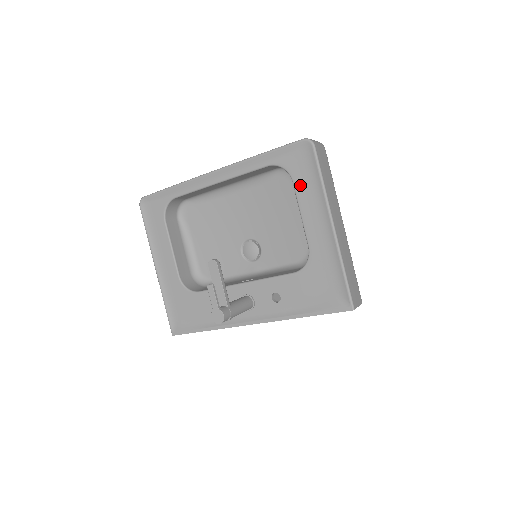
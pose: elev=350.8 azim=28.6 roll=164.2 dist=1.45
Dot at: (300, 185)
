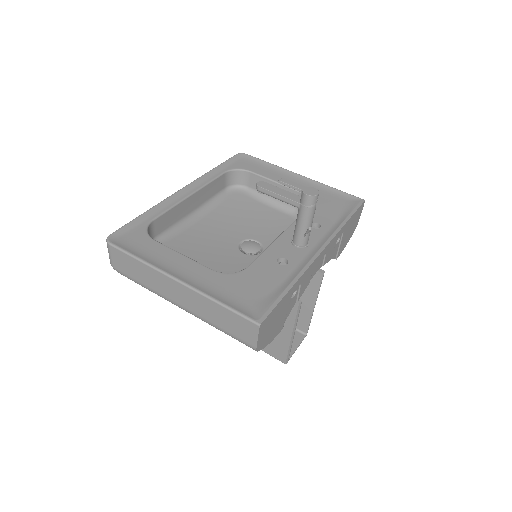
Dot at: (258, 171)
